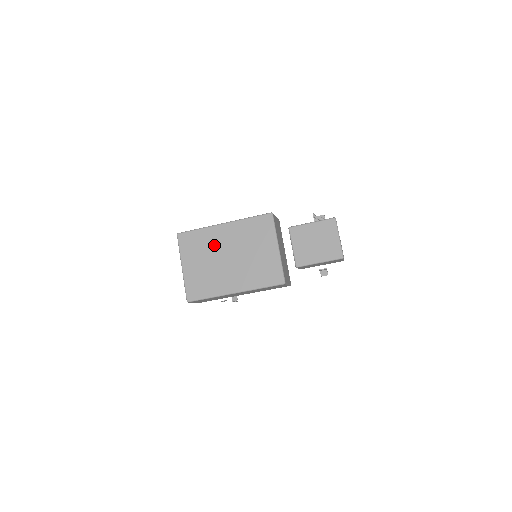
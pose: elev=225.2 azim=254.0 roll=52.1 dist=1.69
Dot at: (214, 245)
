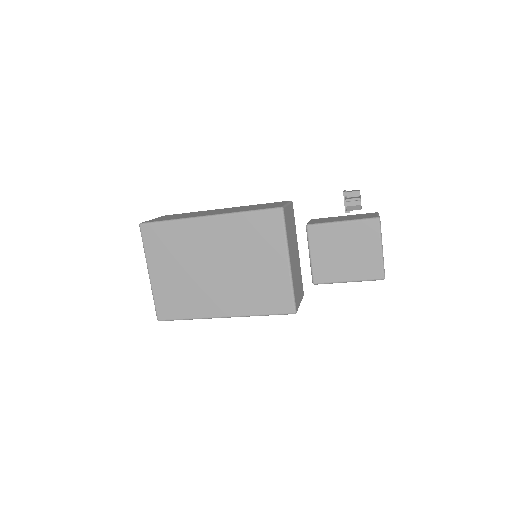
Dot at: (194, 247)
